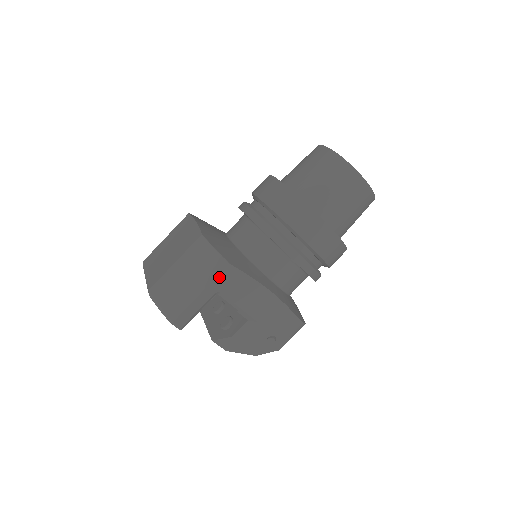
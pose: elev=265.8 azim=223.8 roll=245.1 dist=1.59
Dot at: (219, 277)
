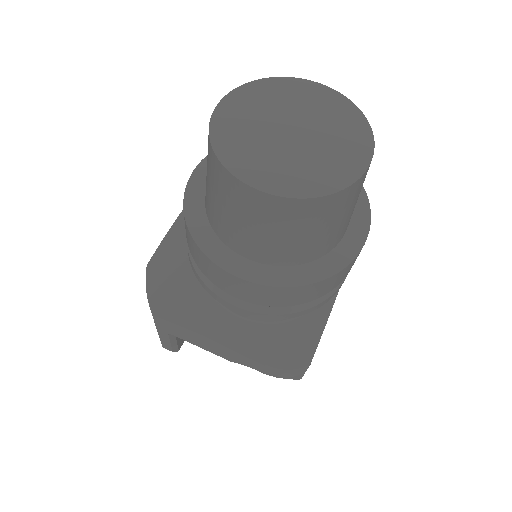
Dot at: (157, 324)
